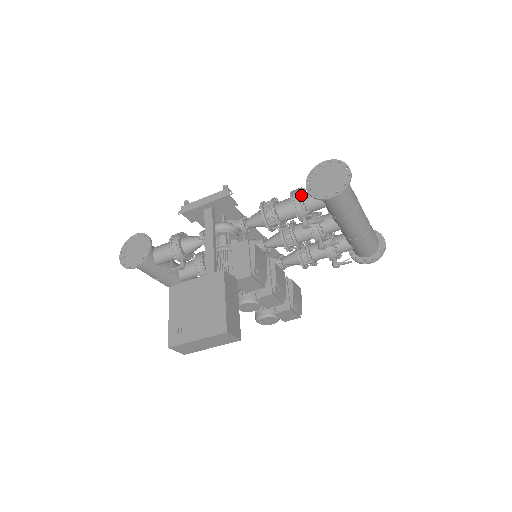
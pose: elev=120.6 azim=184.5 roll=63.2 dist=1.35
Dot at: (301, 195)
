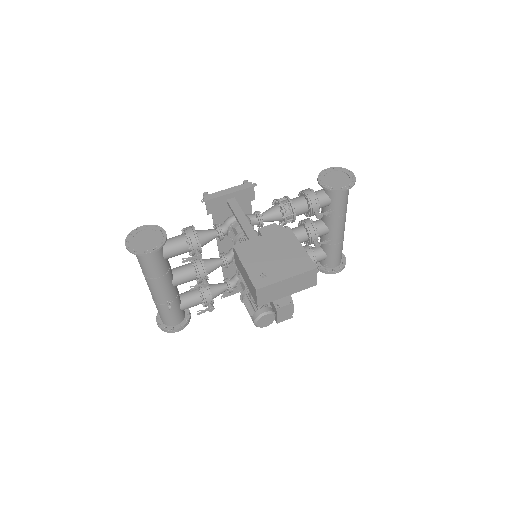
Dot at: (313, 192)
